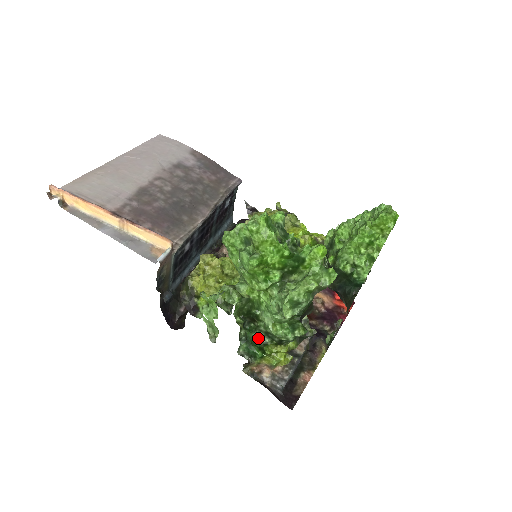
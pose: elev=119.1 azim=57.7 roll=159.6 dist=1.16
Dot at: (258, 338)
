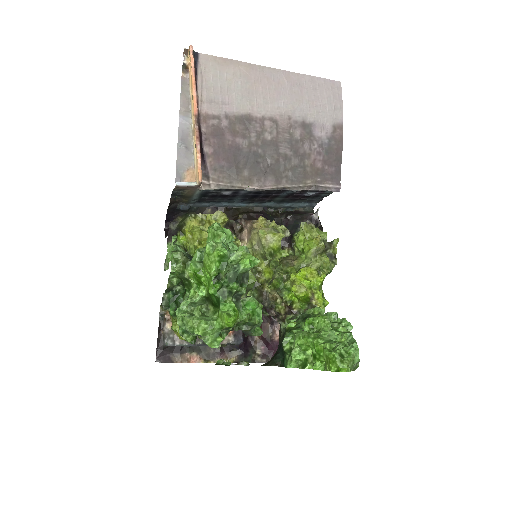
Dot at: occluded
